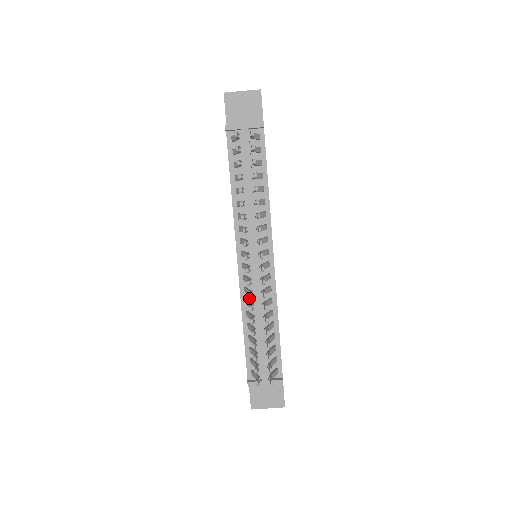
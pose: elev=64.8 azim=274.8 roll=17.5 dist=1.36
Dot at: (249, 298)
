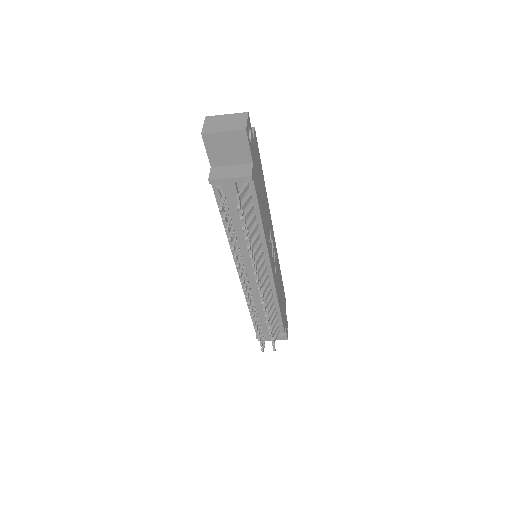
Dot at: occluded
